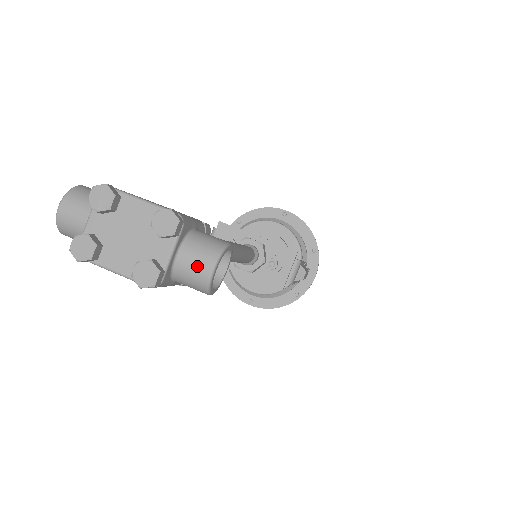
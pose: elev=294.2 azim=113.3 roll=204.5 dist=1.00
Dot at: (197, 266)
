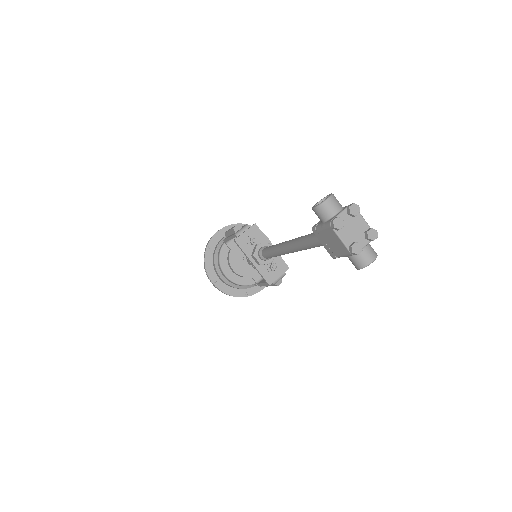
Dot at: (369, 256)
